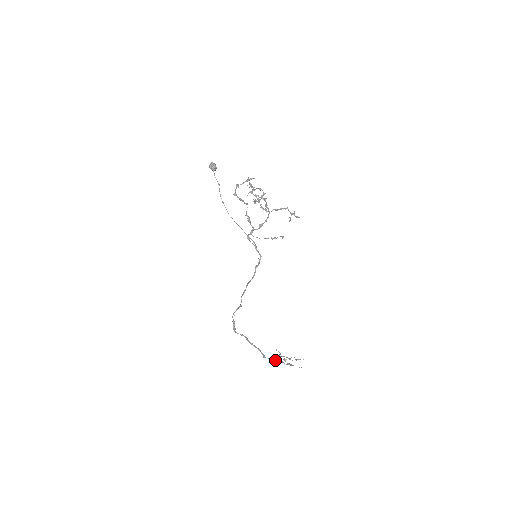
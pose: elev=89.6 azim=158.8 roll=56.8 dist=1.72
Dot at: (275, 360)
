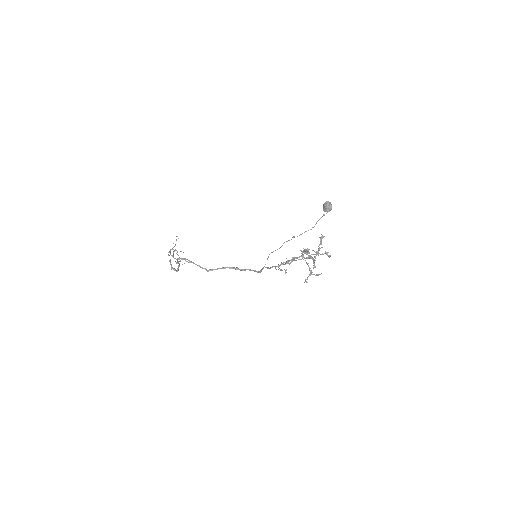
Dot at: occluded
